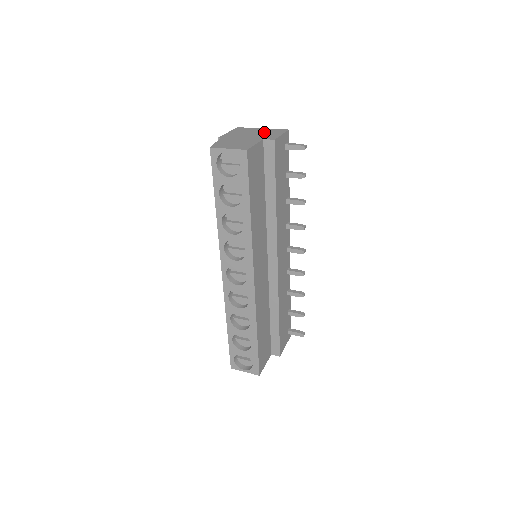
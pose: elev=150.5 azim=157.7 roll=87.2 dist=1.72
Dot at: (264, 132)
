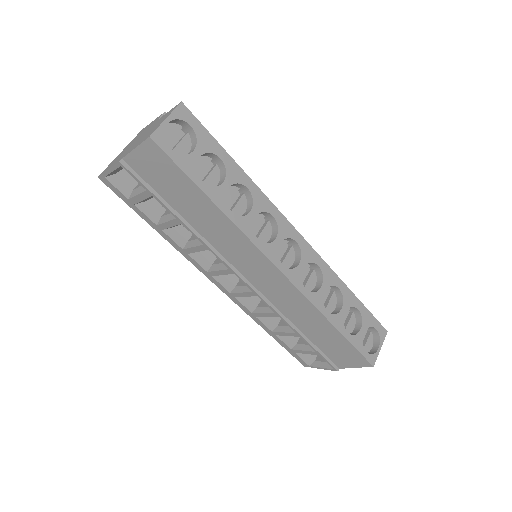
Dot at: (135, 139)
